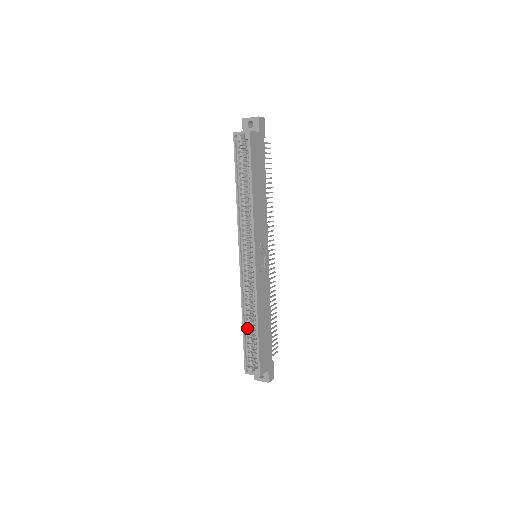
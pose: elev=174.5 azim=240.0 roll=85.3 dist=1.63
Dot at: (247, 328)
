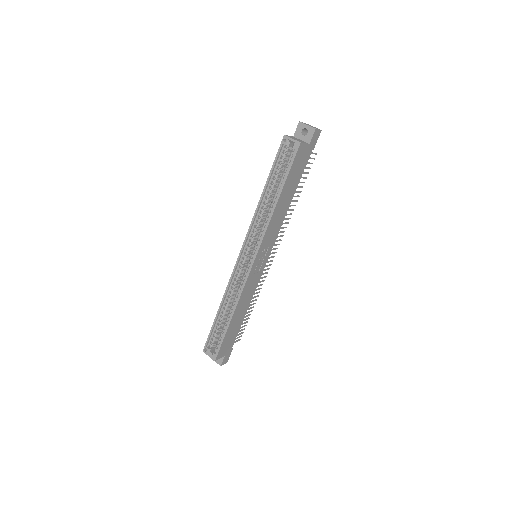
Dot at: (221, 315)
